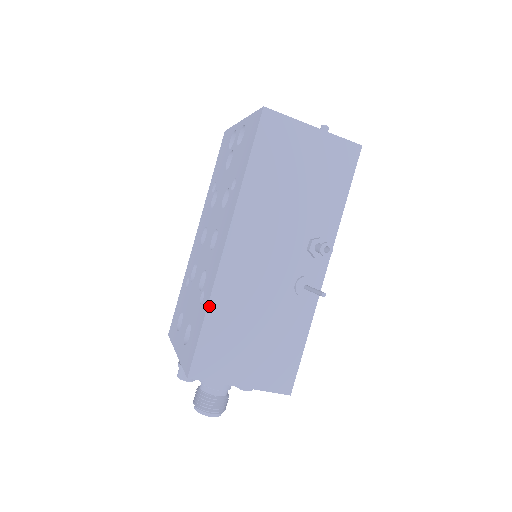
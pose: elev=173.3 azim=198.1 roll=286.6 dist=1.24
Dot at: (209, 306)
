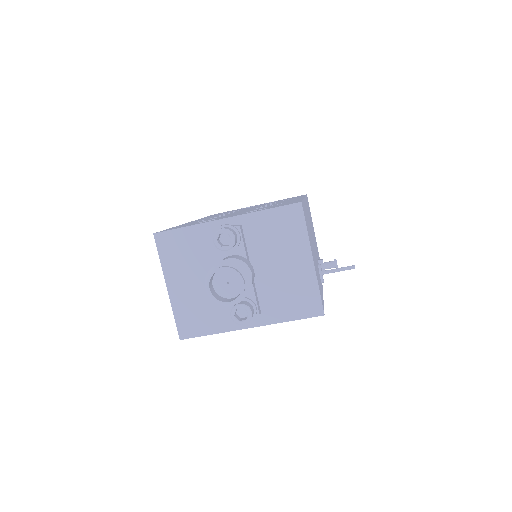
Dot at: occluded
